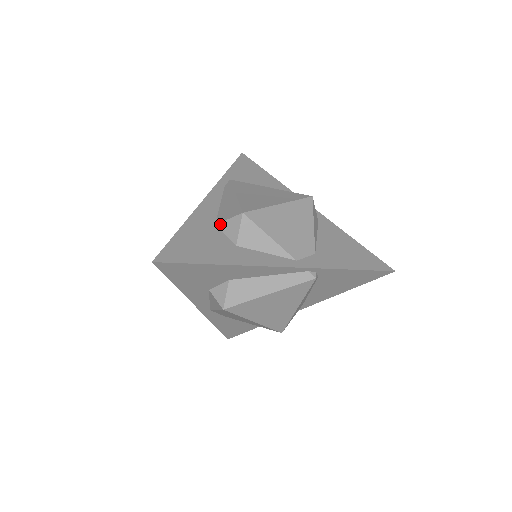
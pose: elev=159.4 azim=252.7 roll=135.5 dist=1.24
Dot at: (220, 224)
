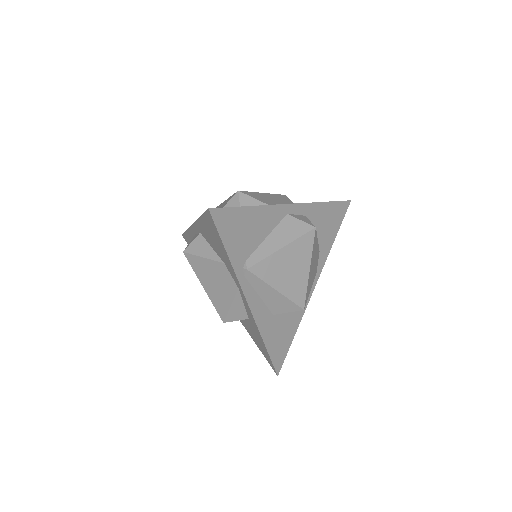
Dot at: occluded
